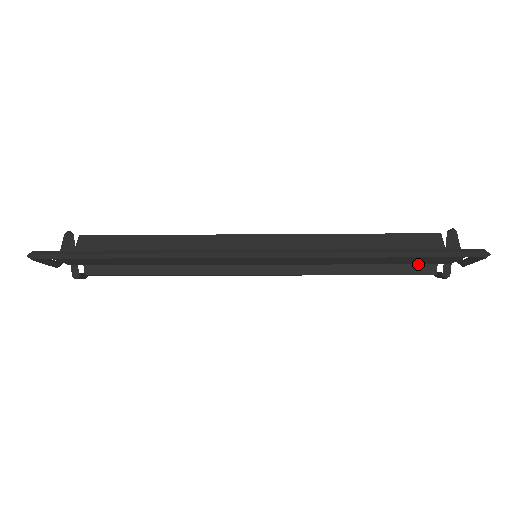
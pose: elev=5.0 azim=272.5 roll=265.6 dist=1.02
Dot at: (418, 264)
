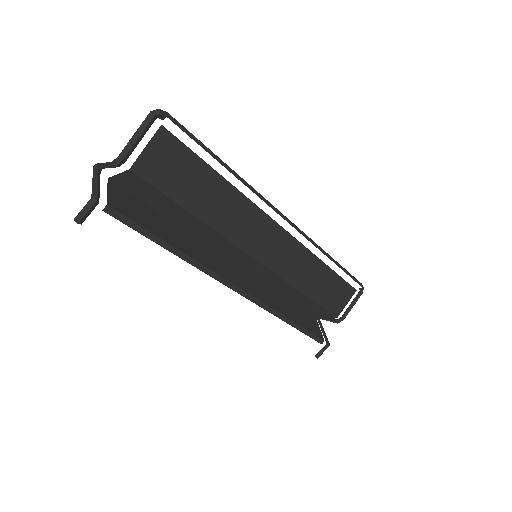
Dot at: (315, 329)
